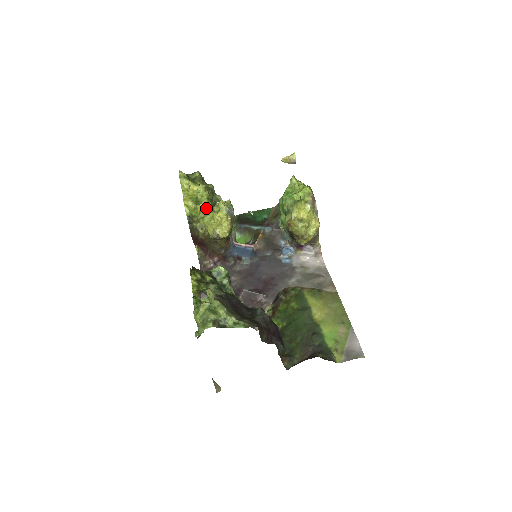
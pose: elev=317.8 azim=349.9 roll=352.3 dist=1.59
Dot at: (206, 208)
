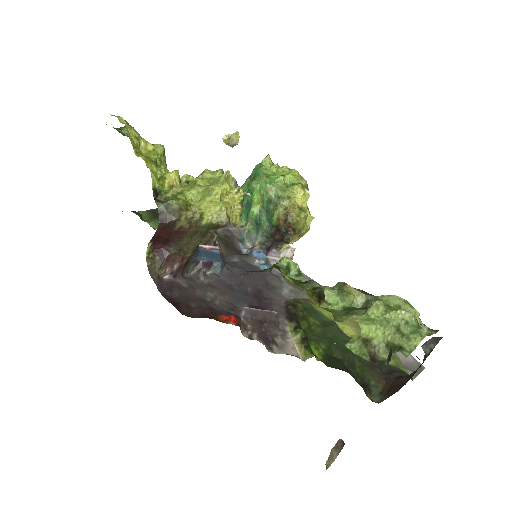
Dot at: (179, 179)
